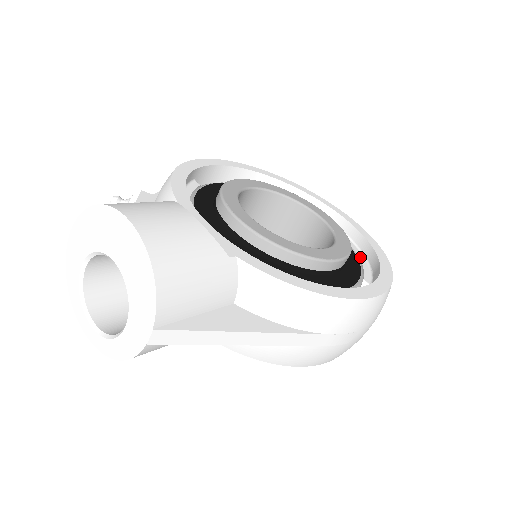
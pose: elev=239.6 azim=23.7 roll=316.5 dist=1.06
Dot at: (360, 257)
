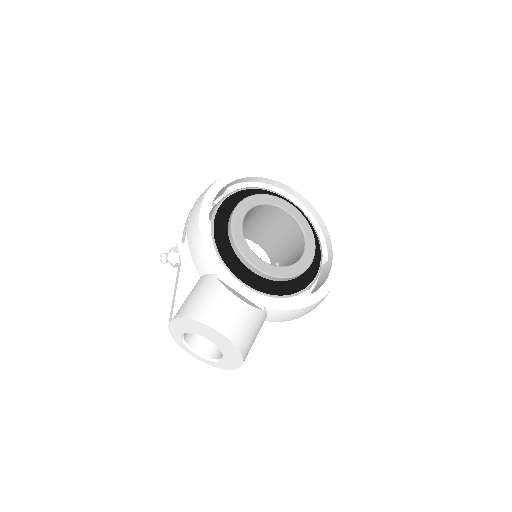
Dot at: (317, 230)
